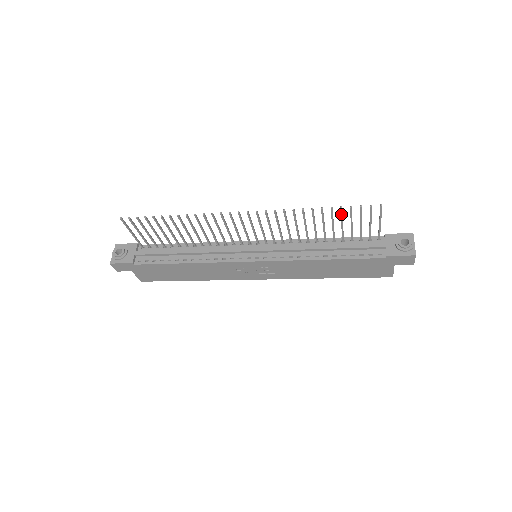
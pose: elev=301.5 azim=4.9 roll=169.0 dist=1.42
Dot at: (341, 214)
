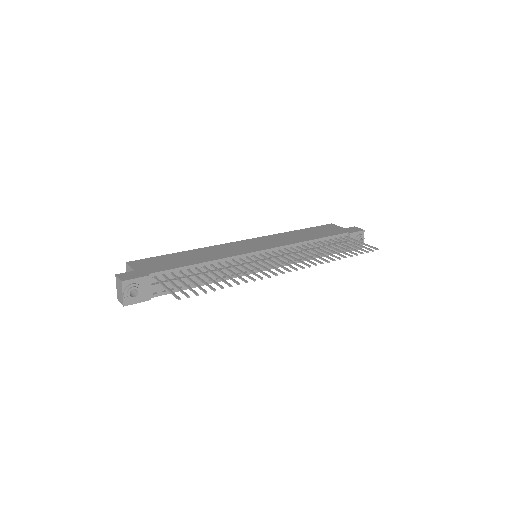
Dot at: (351, 253)
